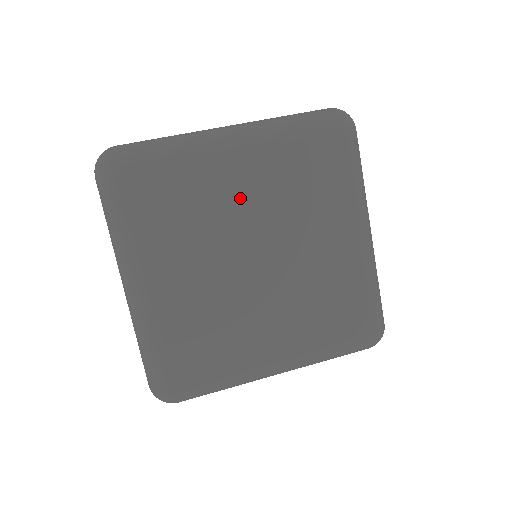
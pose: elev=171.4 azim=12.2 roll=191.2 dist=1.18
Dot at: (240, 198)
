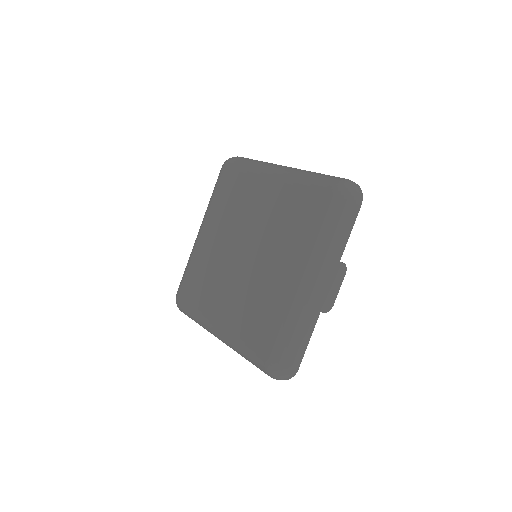
Dot at: (257, 209)
